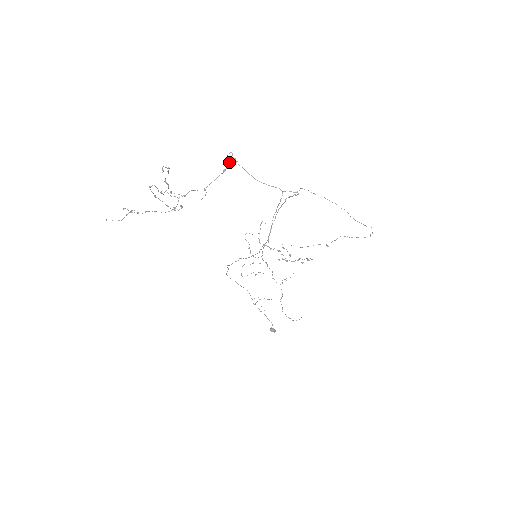
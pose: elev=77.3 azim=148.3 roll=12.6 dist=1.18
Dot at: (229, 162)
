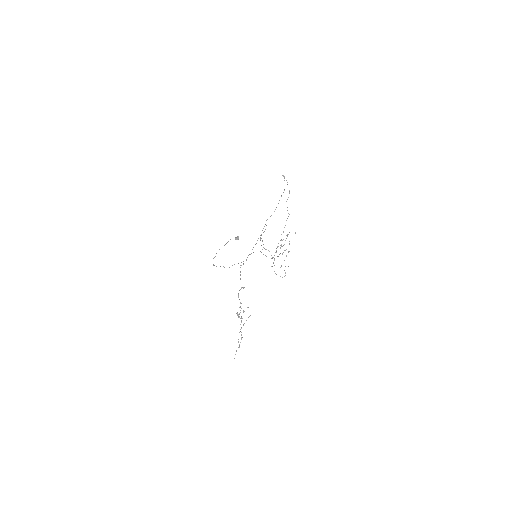
Dot at: occluded
